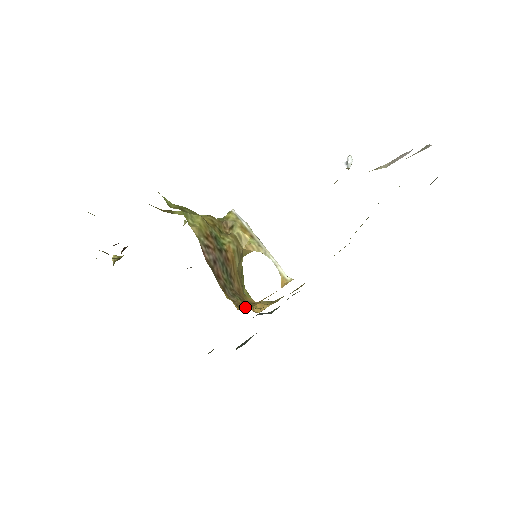
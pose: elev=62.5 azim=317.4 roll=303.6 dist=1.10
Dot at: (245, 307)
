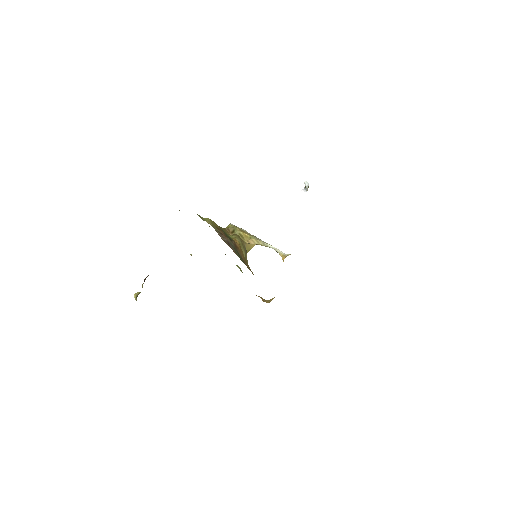
Dot at: occluded
